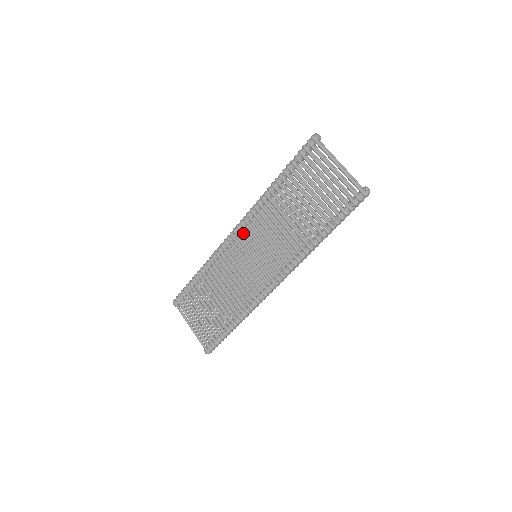
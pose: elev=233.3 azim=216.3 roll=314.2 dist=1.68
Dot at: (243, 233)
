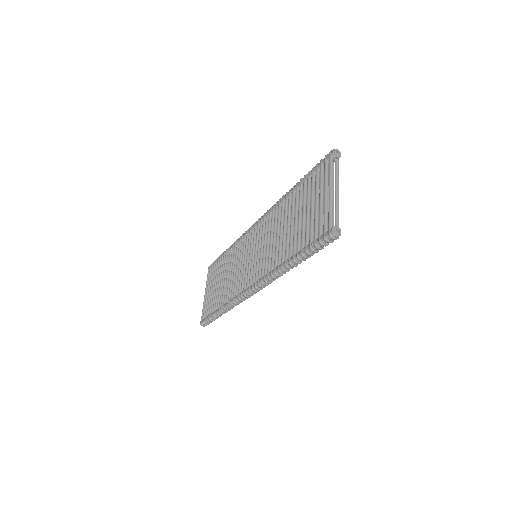
Dot at: (258, 228)
